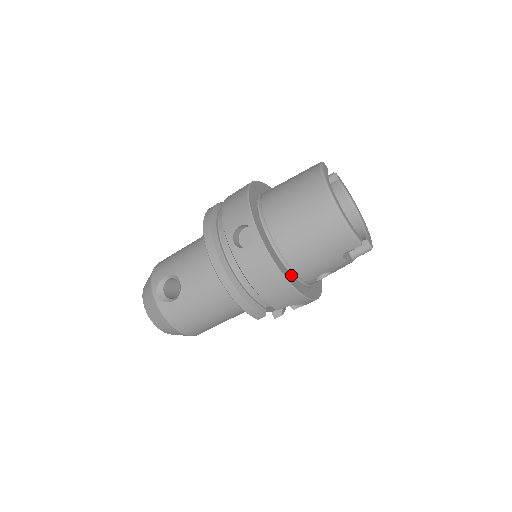
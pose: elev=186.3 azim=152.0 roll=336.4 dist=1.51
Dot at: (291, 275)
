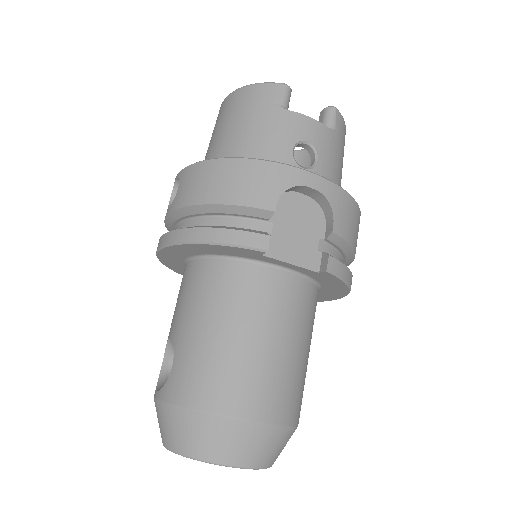
Dot at: occluded
